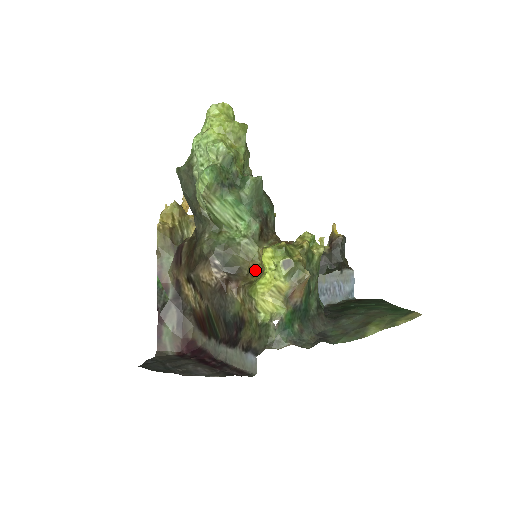
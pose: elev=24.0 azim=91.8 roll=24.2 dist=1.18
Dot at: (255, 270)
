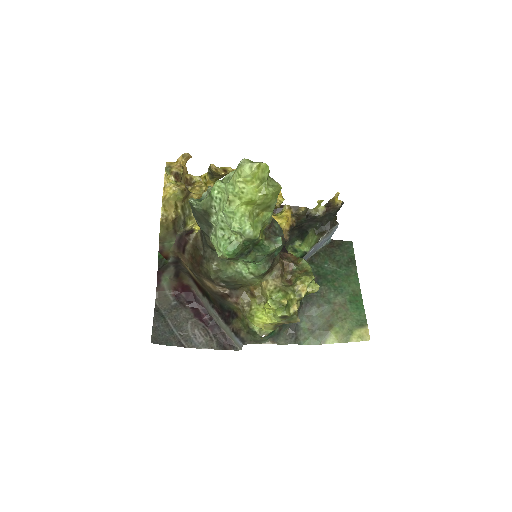
Dot at: (255, 294)
